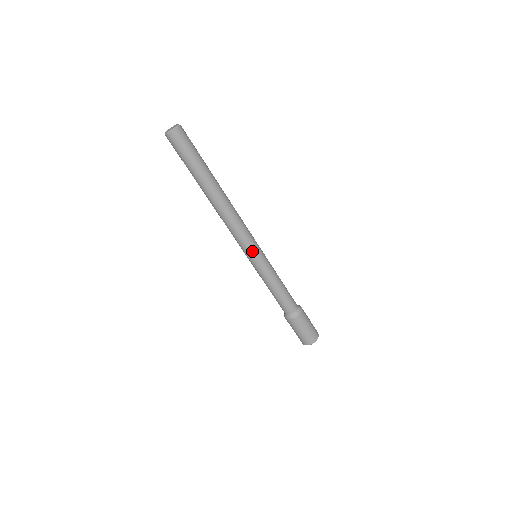
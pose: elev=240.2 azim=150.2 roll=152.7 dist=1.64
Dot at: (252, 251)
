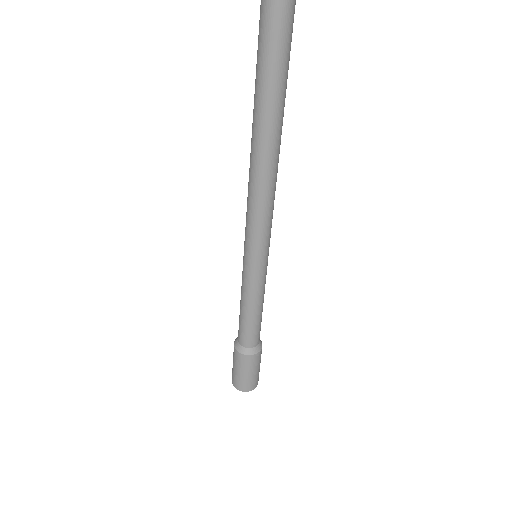
Dot at: (267, 247)
